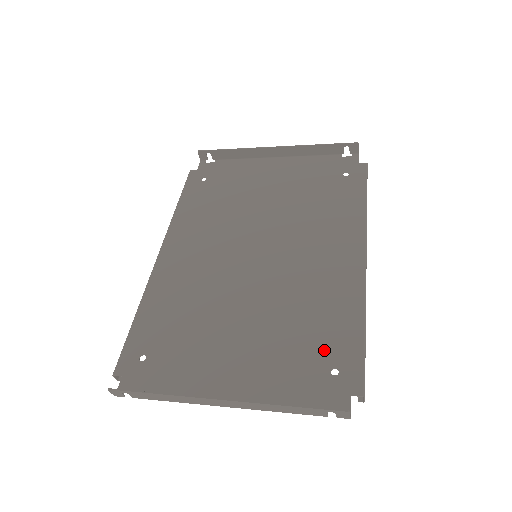
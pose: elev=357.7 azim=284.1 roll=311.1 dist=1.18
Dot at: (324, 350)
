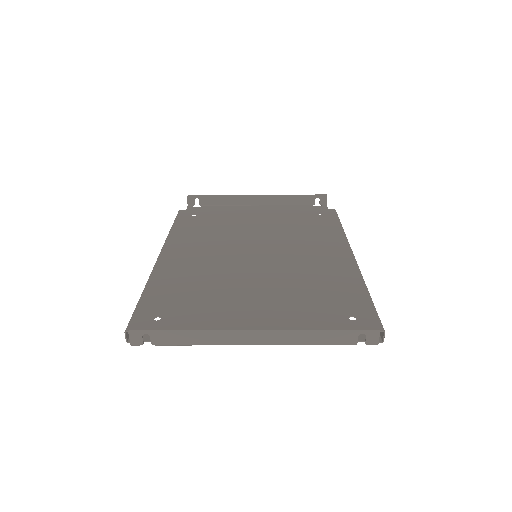
Dot at: (338, 306)
